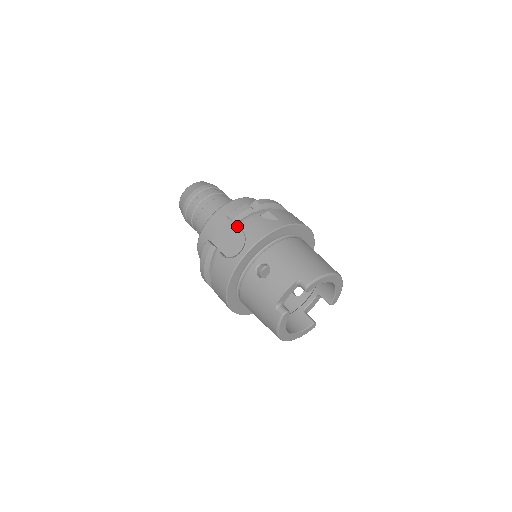
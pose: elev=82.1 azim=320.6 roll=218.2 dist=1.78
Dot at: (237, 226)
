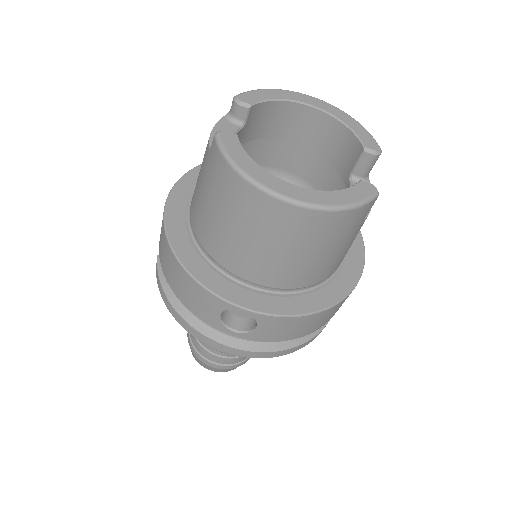
Dot at: occluded
